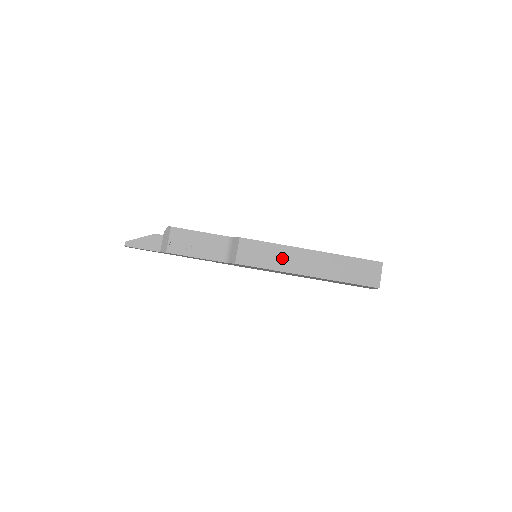
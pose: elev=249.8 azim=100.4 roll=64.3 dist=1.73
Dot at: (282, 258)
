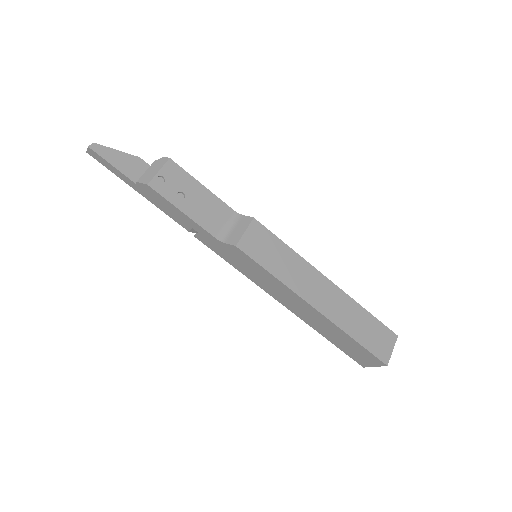
Dot at: (294, 271)
